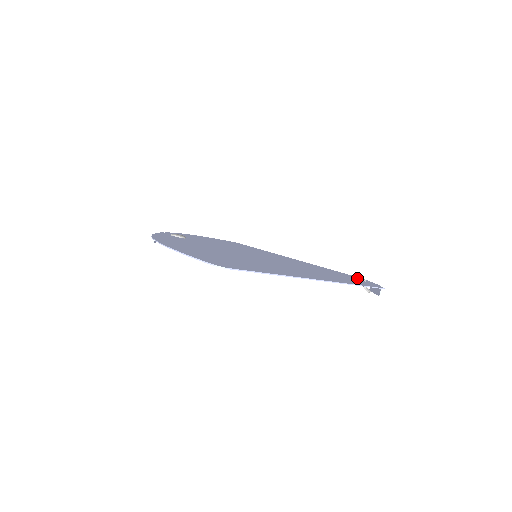
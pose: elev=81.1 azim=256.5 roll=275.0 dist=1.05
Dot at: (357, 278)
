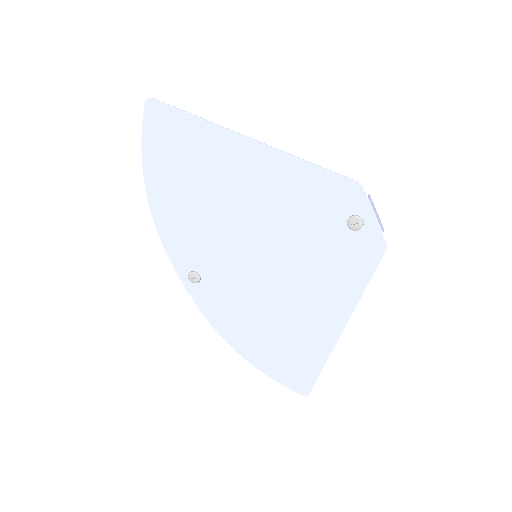
Dot at: (354, 231)
